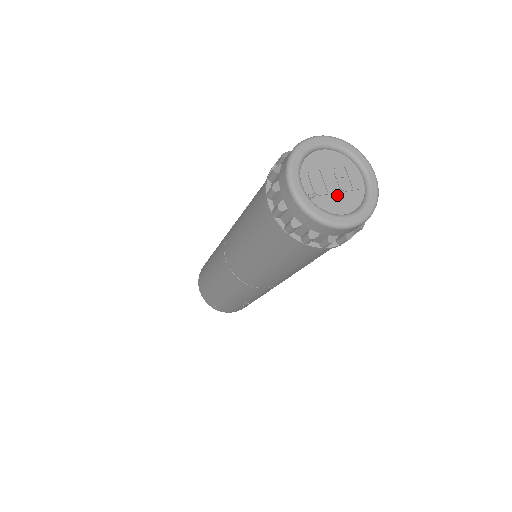
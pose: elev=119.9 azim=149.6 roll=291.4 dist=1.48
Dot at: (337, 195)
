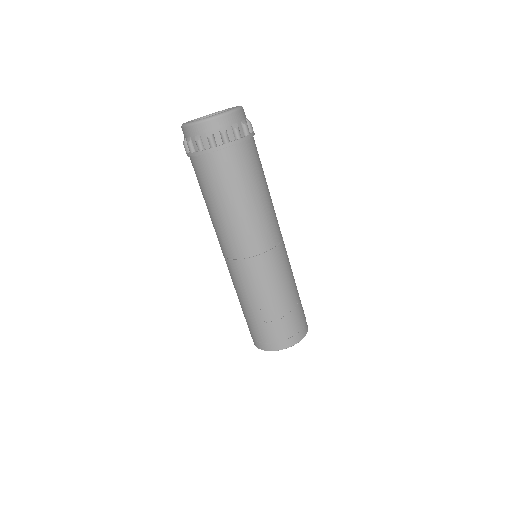
Dot at: occluded
